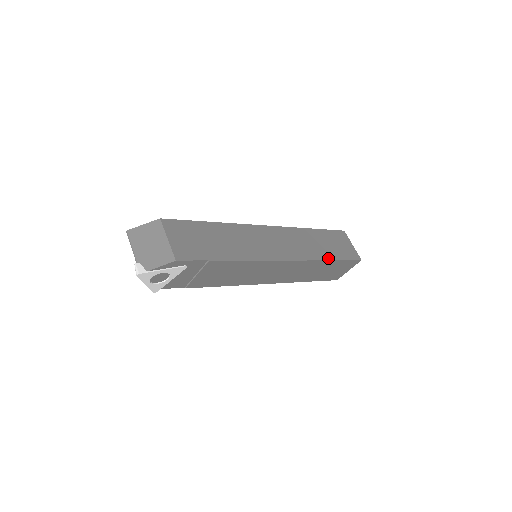
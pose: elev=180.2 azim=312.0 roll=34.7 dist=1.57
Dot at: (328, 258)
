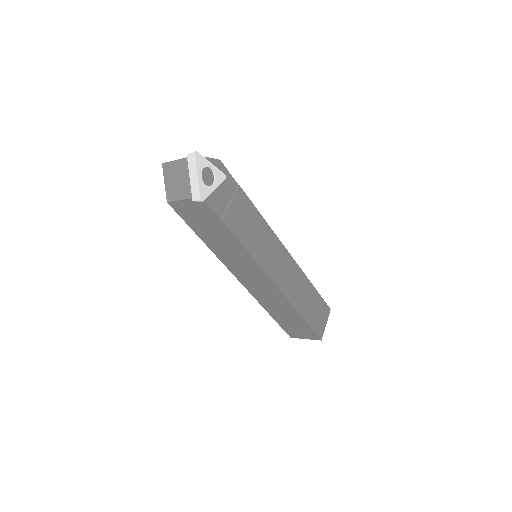
Dot at: occluded
